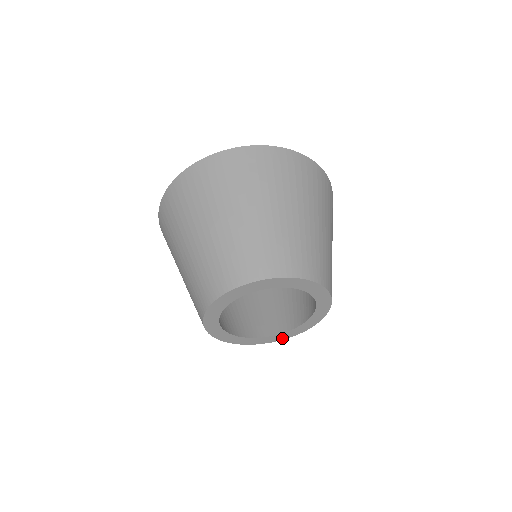
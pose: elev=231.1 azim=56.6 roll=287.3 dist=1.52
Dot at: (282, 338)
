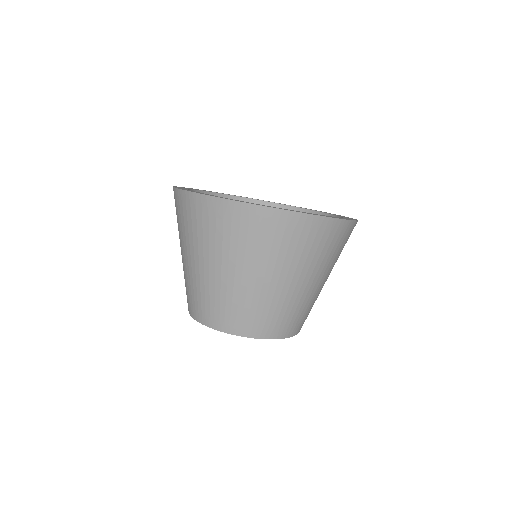
Dot at: occluded
